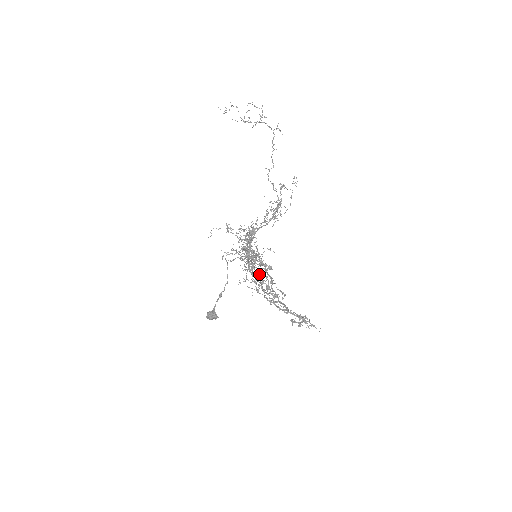
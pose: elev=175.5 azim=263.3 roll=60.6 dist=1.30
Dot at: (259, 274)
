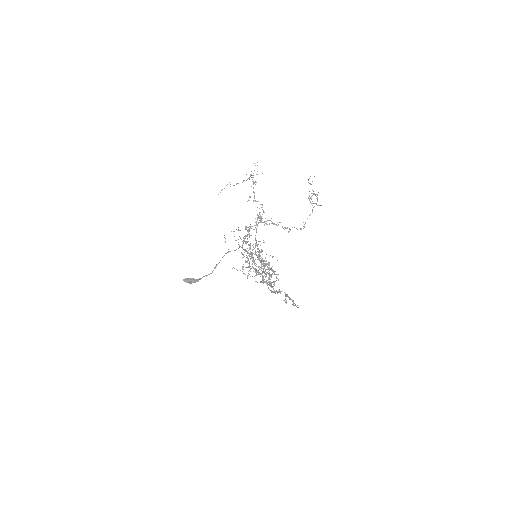
Dot at: occluded
